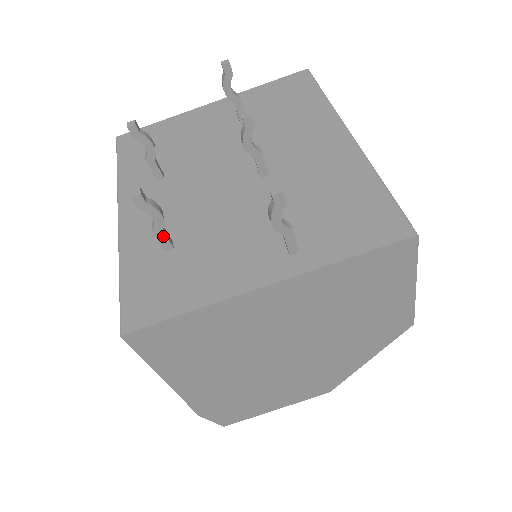
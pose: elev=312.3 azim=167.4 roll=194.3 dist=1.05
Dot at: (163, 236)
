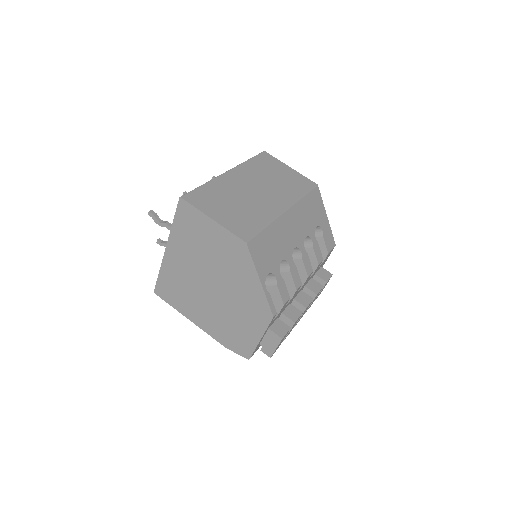
Dot at: occluded
